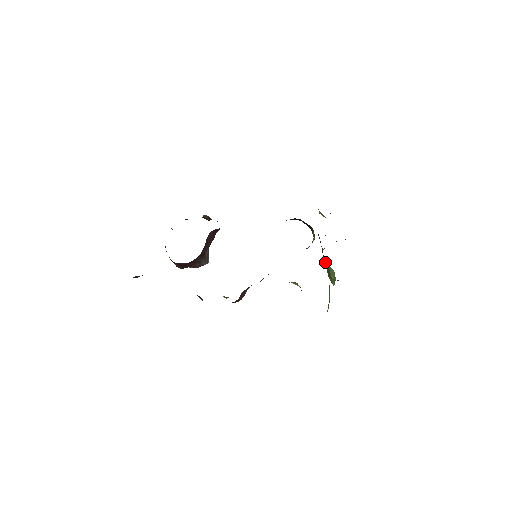
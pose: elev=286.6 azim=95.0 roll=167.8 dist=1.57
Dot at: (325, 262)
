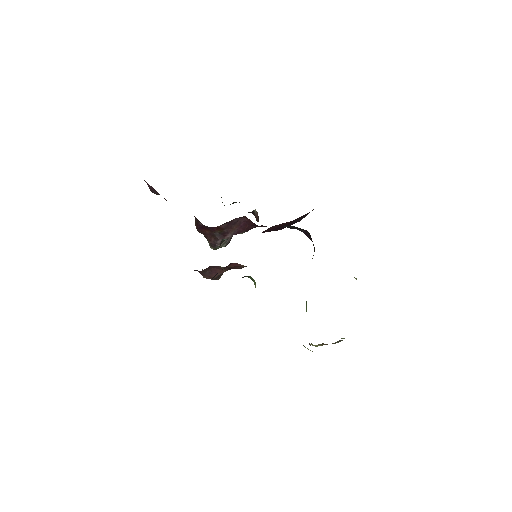
Dot at: (306, 304)
